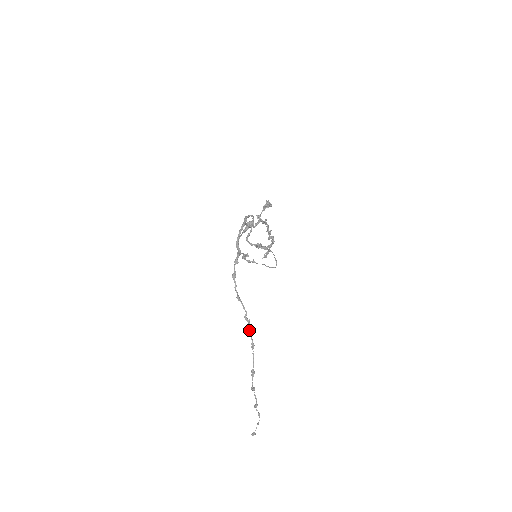
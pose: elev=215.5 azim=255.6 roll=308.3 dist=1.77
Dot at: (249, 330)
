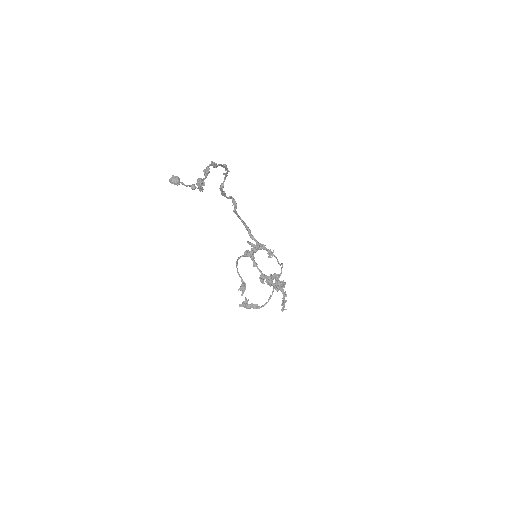
Dot at: occluded
